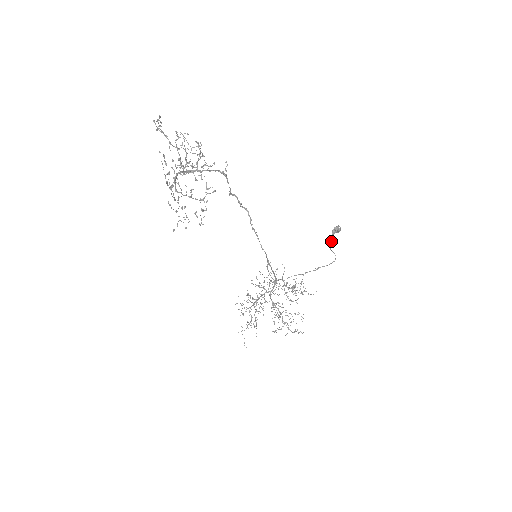
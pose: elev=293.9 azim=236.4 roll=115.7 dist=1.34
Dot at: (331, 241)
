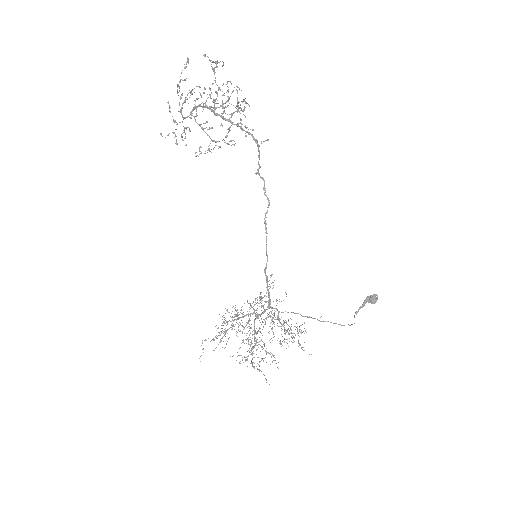
Dot at: (360, 308)
